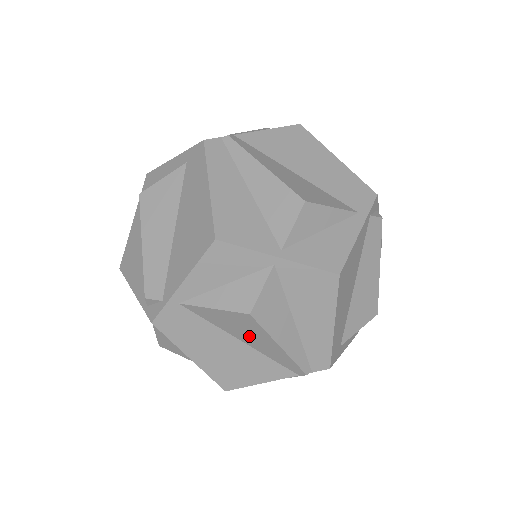
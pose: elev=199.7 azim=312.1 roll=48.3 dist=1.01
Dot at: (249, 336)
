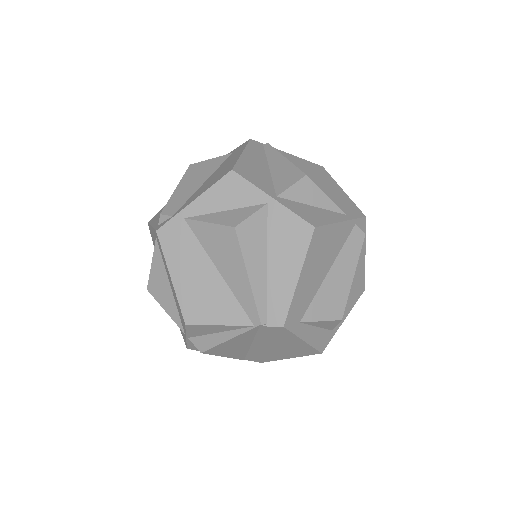
Dot at: (226, 262)
